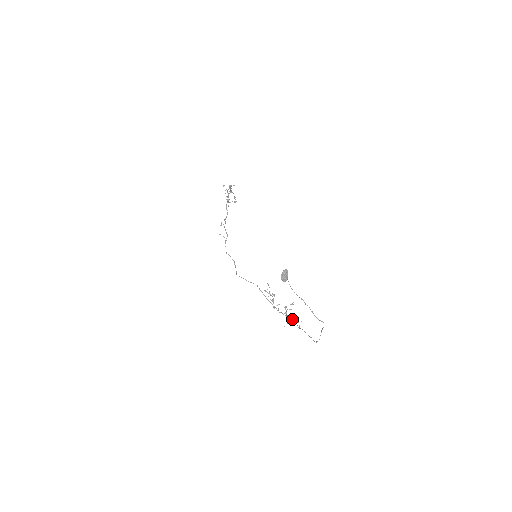
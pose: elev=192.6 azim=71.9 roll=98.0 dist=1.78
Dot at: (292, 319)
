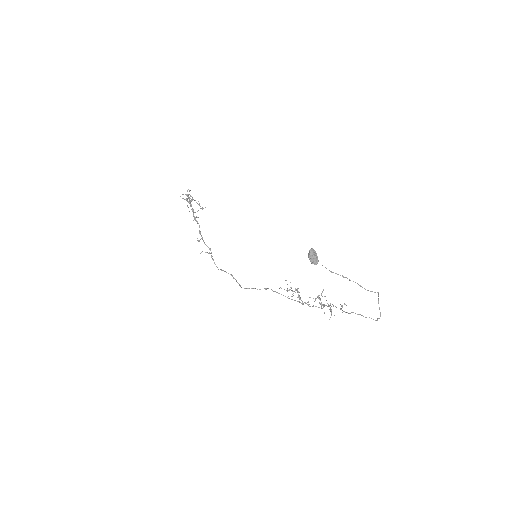
Dot at: occluded
